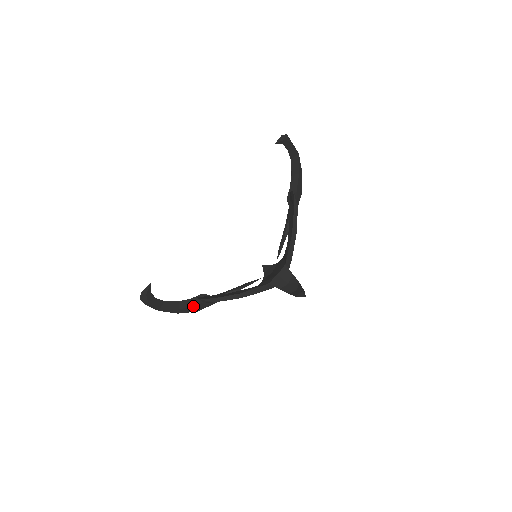
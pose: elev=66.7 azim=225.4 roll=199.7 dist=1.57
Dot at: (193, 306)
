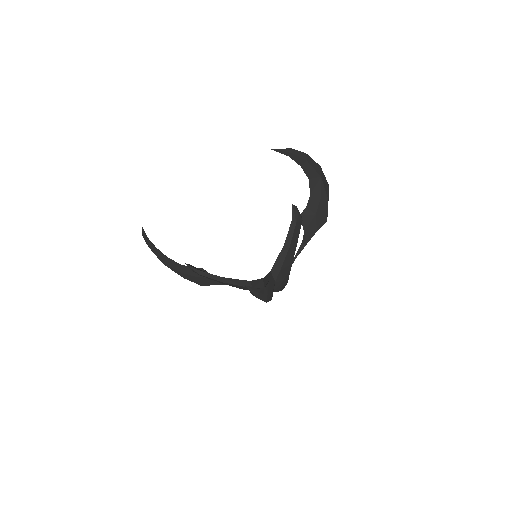
Dot at: (195, 277)
